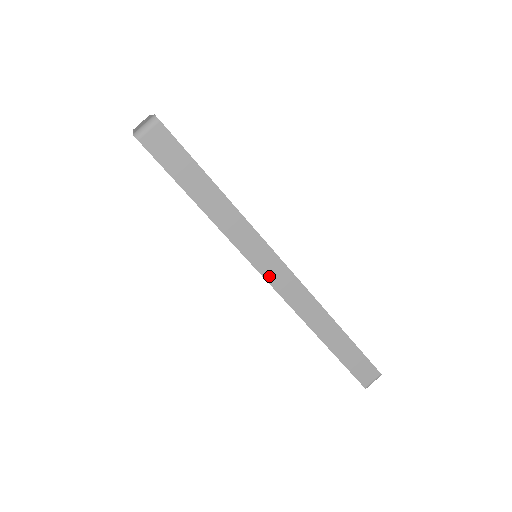
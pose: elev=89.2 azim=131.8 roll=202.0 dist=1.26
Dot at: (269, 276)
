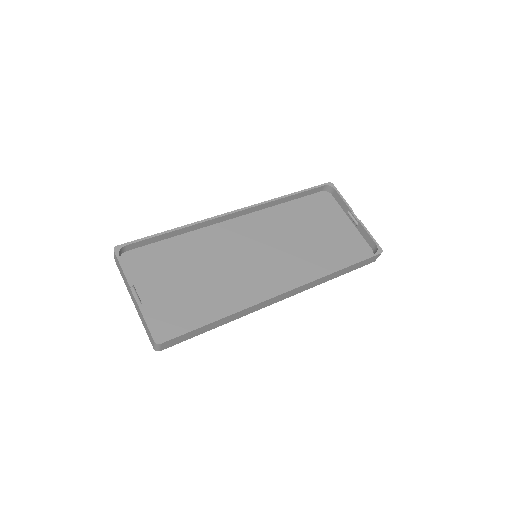
Dot at: (277, 301)
